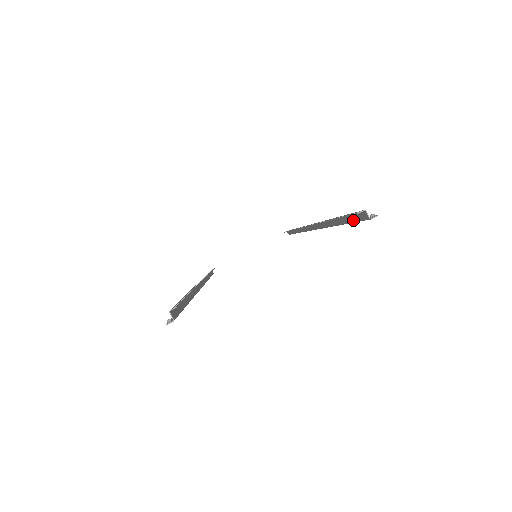
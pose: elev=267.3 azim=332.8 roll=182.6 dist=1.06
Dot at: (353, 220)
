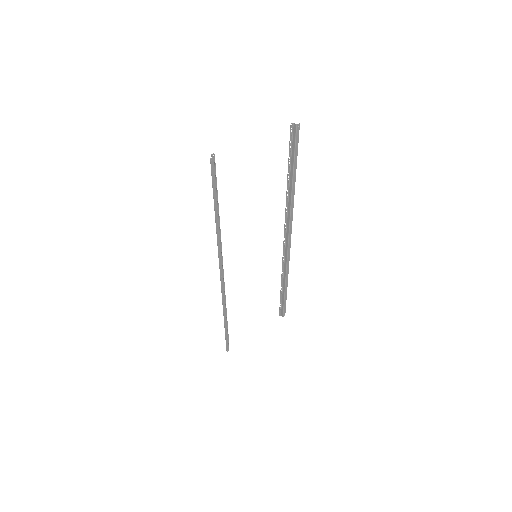
Dot at: (294, 147)
